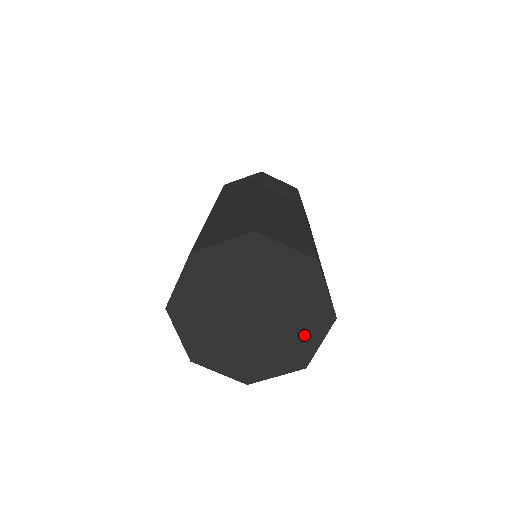
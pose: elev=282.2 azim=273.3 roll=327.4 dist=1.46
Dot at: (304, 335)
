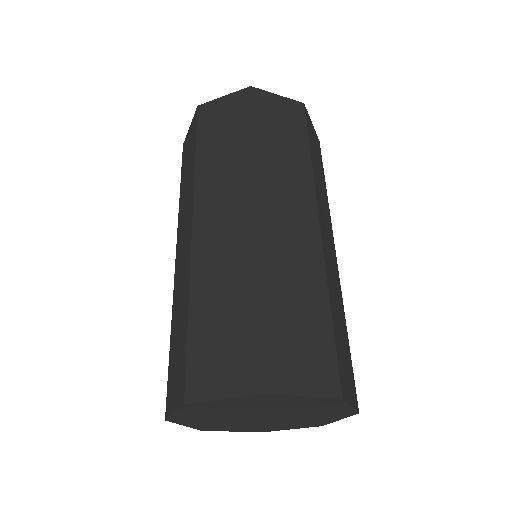
Dot at: (321, 419)
